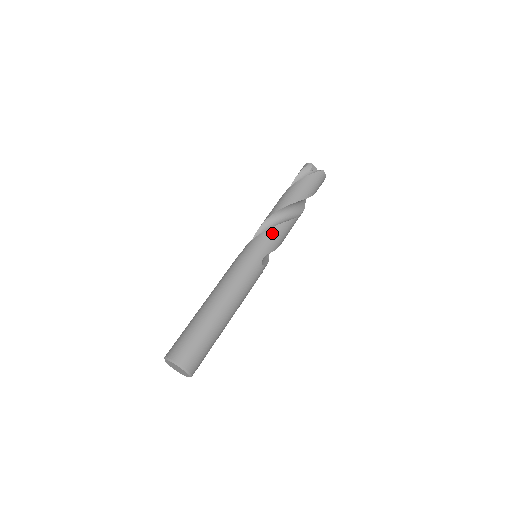
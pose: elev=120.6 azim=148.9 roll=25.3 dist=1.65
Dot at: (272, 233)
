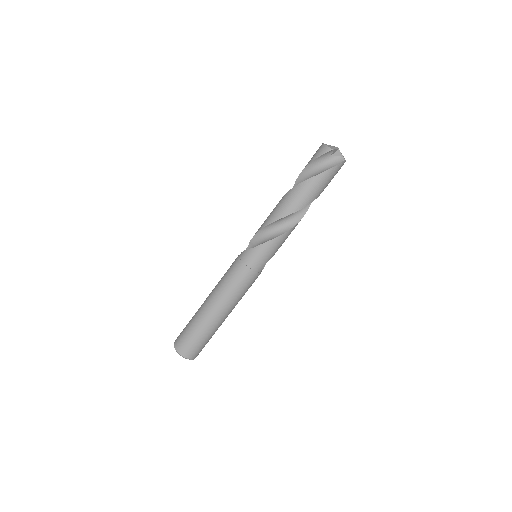
Dot at: (275, 244)
